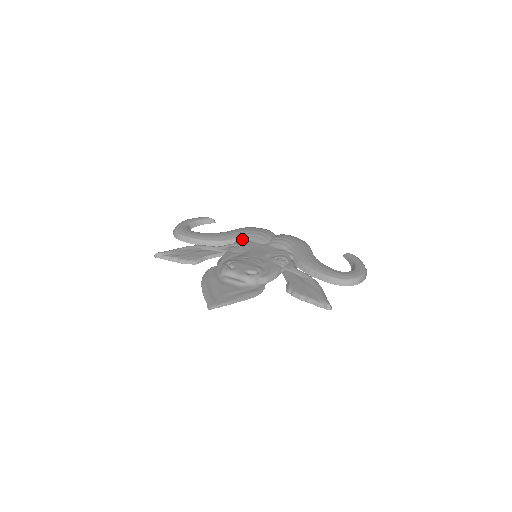
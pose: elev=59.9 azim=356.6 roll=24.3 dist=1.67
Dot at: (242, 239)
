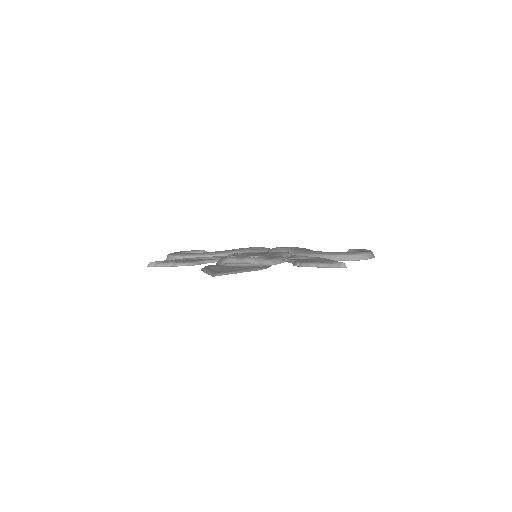
Dot at: occluded
